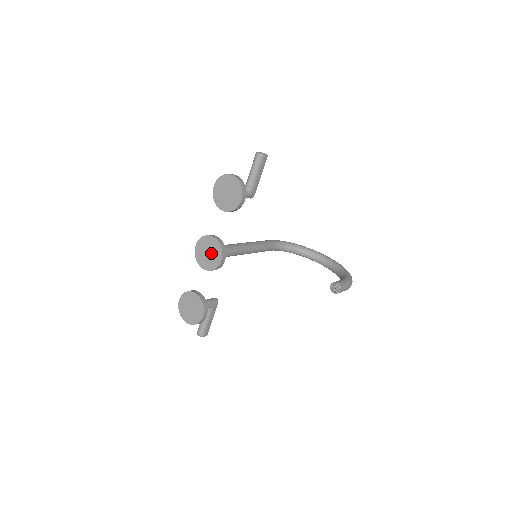
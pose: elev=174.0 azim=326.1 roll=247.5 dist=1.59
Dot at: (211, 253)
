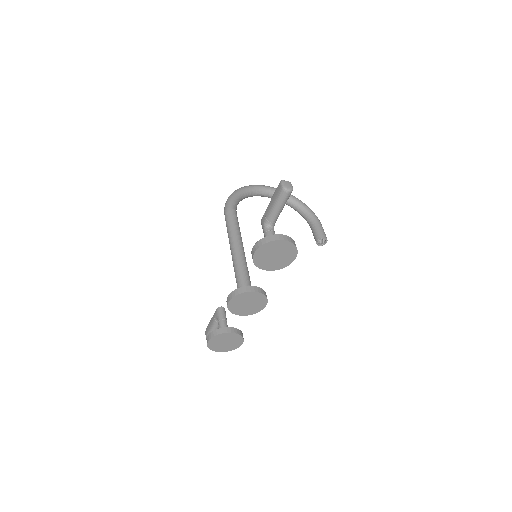
Dot at: (252, 303)
